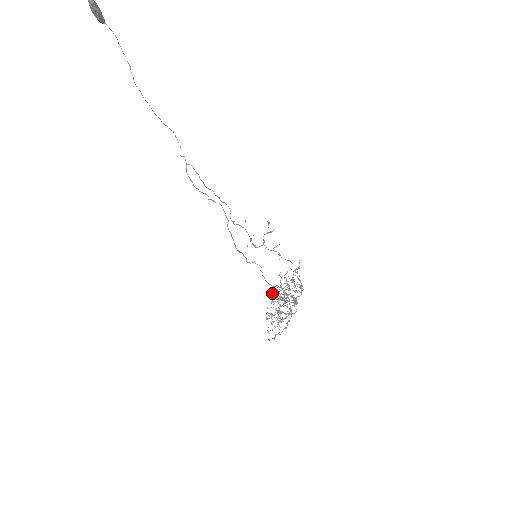
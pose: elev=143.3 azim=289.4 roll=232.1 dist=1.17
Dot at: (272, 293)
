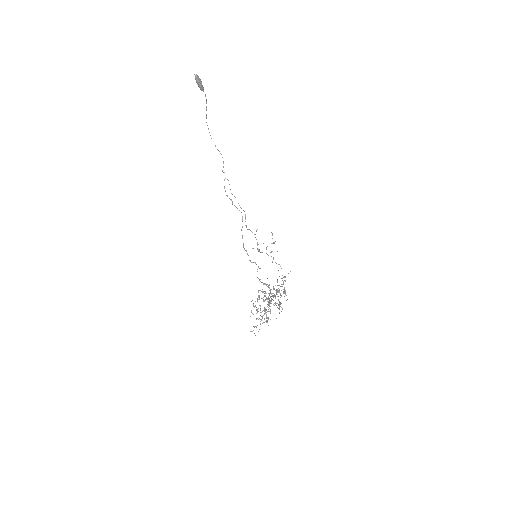
Dot at: occluded
